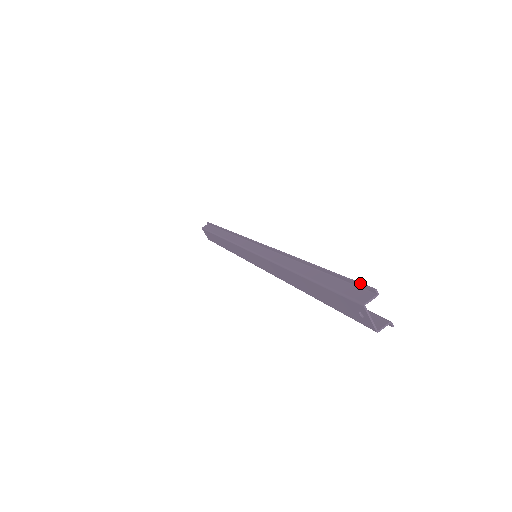
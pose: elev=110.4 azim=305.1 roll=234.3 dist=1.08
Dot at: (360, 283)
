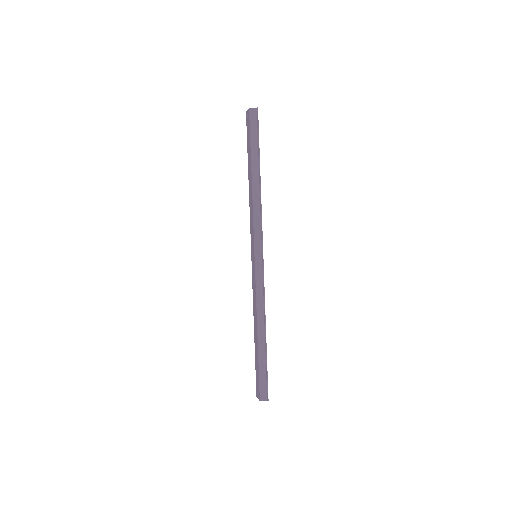
Dot at: occluded
